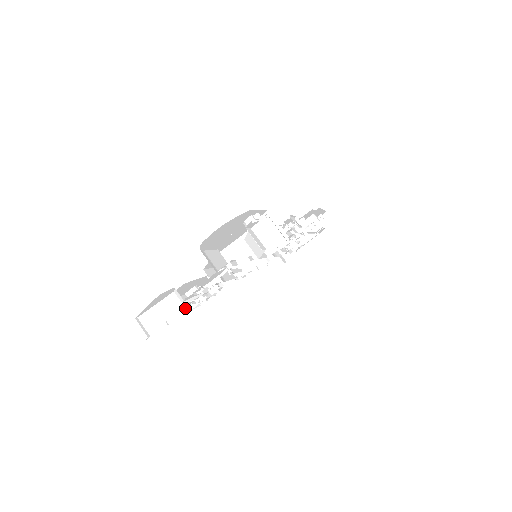
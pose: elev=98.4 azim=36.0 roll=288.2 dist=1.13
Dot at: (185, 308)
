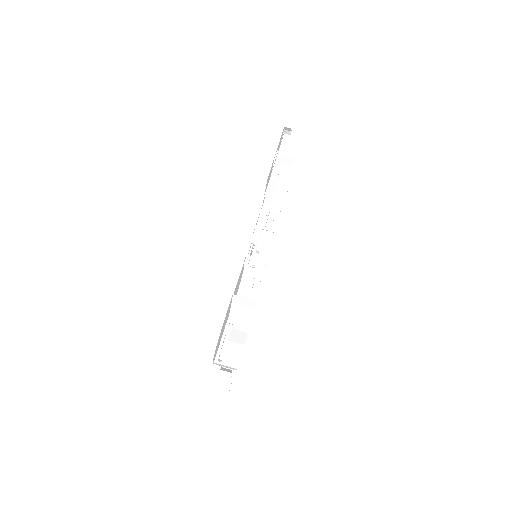
Dot at: occluded
